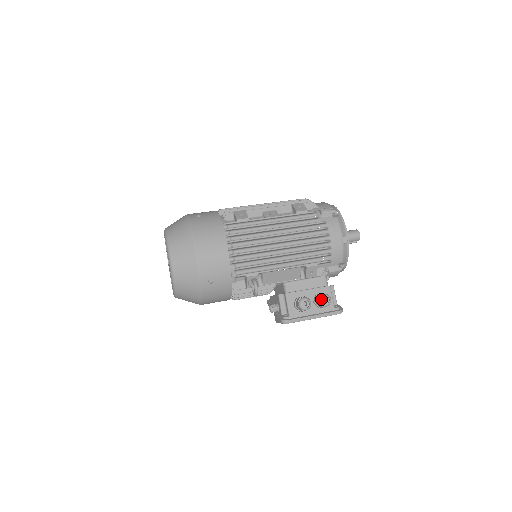
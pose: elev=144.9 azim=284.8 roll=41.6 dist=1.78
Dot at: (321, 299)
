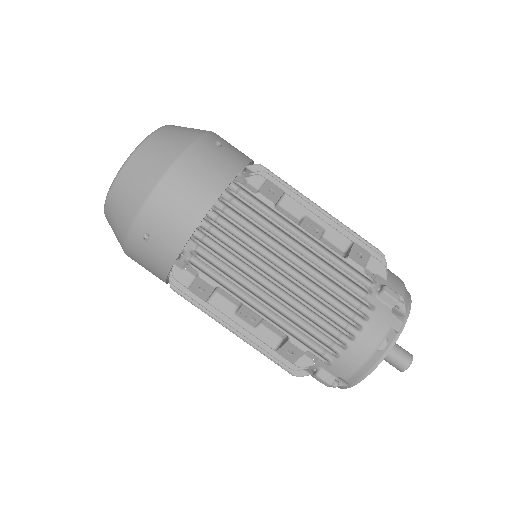
Dot at: occluded
